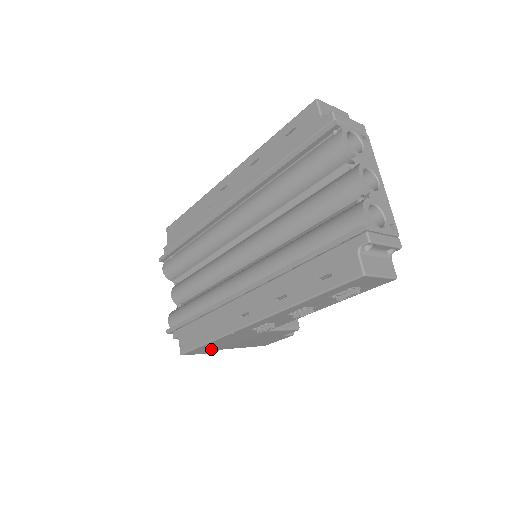
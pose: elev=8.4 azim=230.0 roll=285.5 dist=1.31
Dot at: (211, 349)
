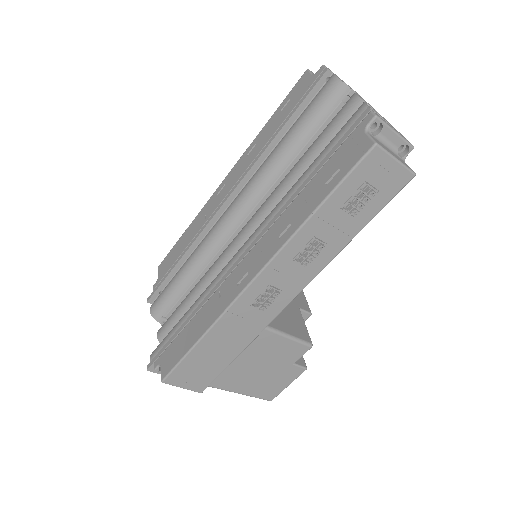
Dot at: (201, 373)
